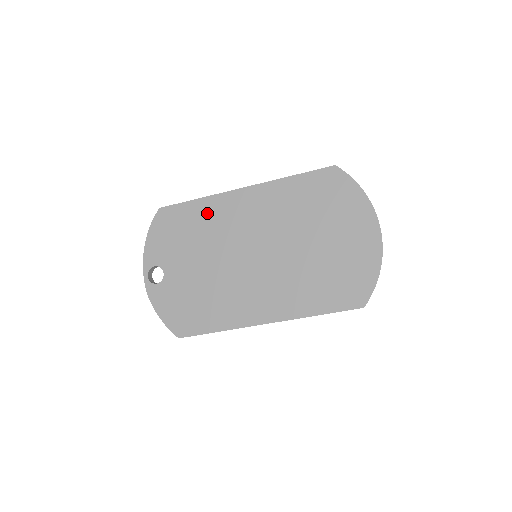
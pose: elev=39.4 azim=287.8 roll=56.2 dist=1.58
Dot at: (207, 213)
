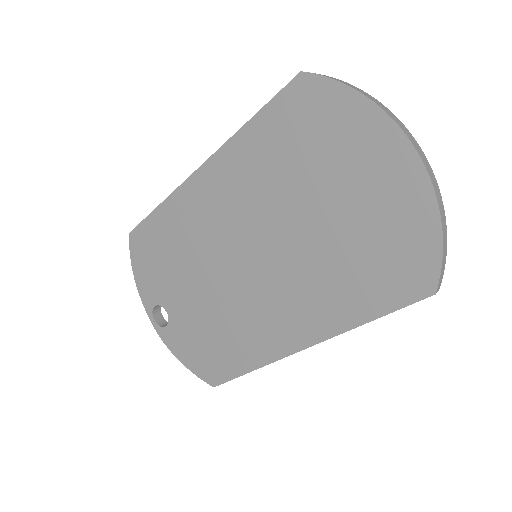
Dot at: (176, 220)
